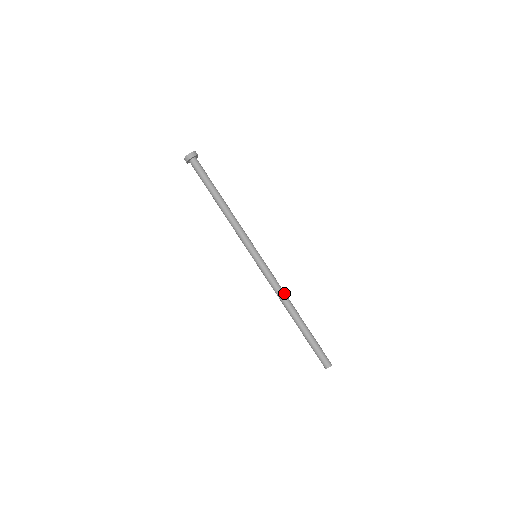
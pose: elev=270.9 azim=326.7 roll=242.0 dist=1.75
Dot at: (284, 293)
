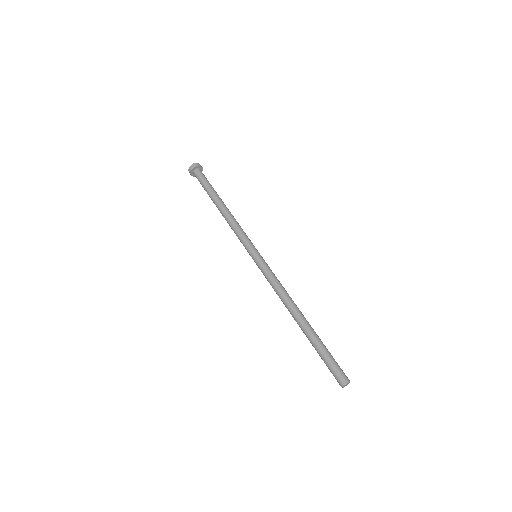
Dot at: (288, 294)
